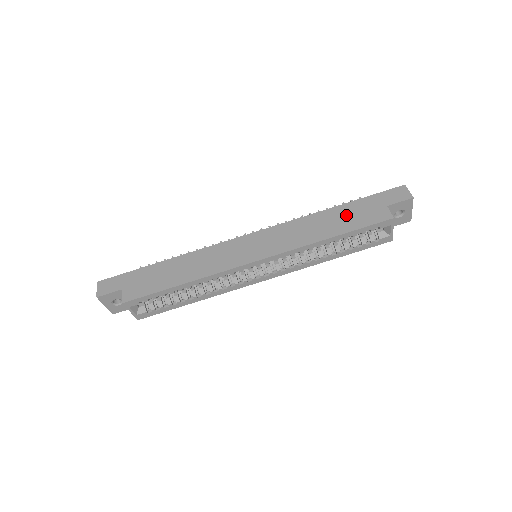
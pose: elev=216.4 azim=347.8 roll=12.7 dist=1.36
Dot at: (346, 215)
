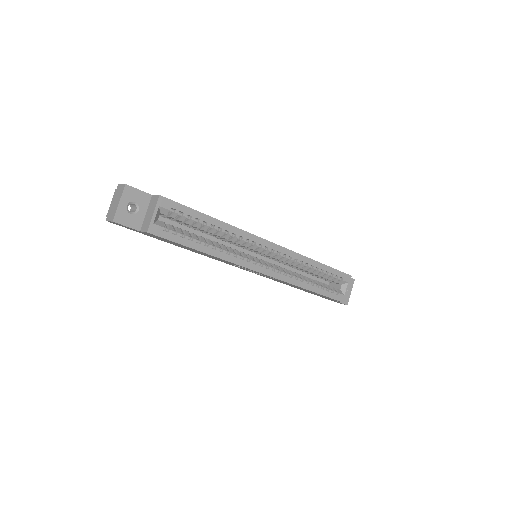
Dot at: occluded
